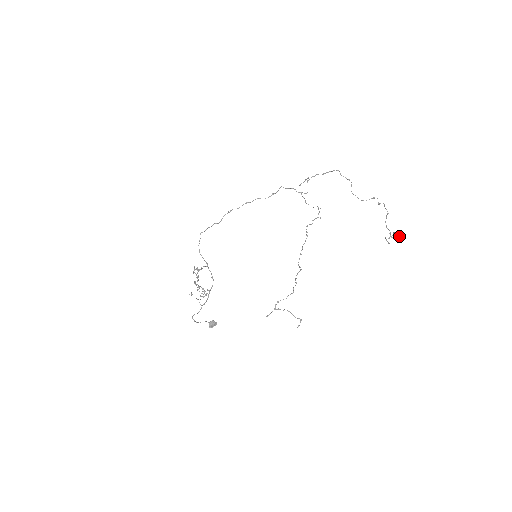
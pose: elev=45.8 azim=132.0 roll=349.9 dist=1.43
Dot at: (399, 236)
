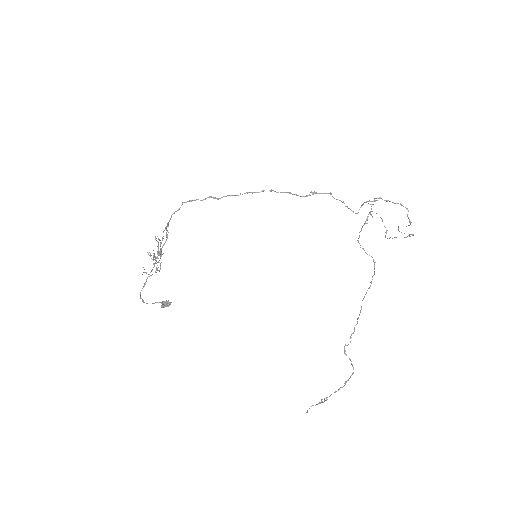
Dot at: occluded
